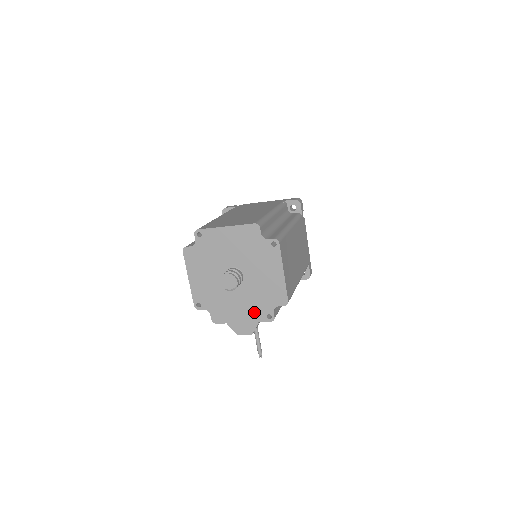
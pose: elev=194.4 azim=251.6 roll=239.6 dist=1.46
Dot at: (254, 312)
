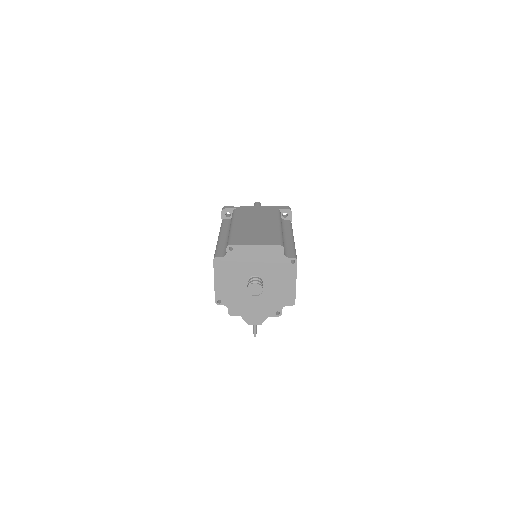
Dot at: (266, 309)
